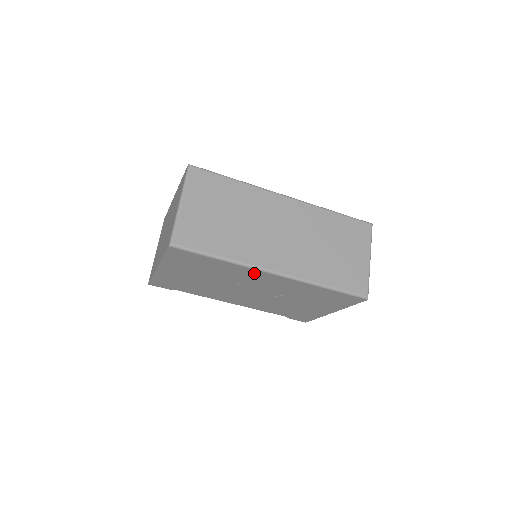
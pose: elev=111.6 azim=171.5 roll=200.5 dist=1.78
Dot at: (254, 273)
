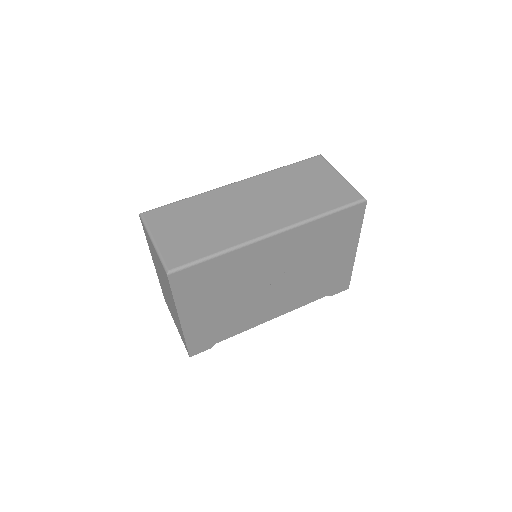
Dot at: (257, 250)
